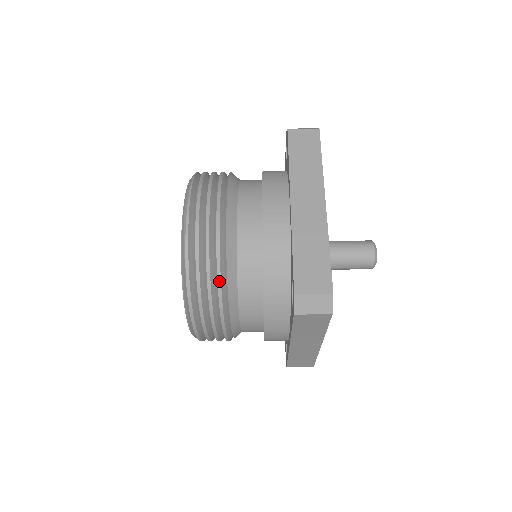
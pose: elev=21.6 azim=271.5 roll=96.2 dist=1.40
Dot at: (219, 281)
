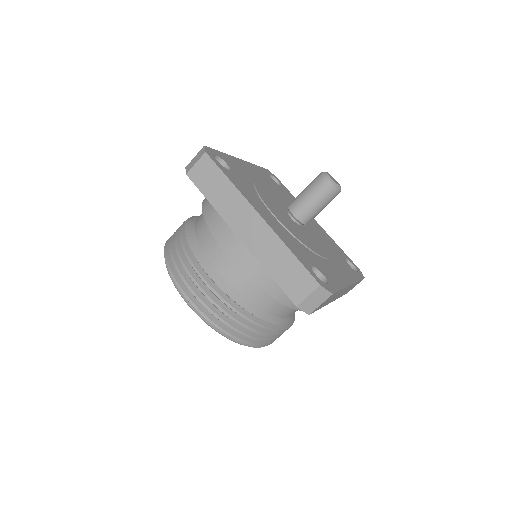
Dot at: (180, 232)
